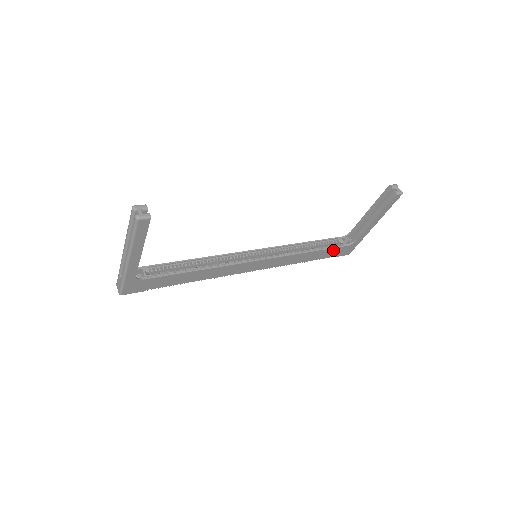
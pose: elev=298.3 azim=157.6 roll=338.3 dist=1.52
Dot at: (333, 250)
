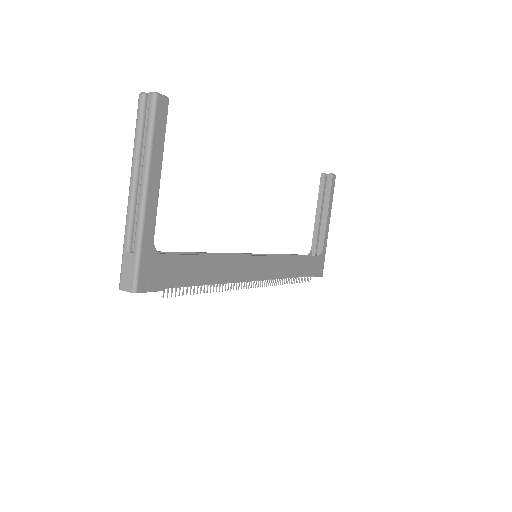
Dot at: (311, 261)
